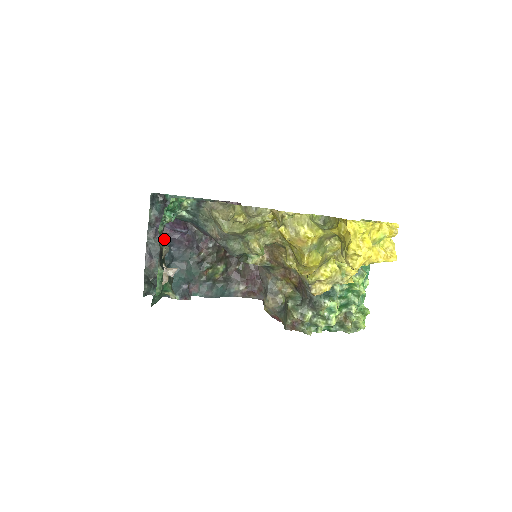
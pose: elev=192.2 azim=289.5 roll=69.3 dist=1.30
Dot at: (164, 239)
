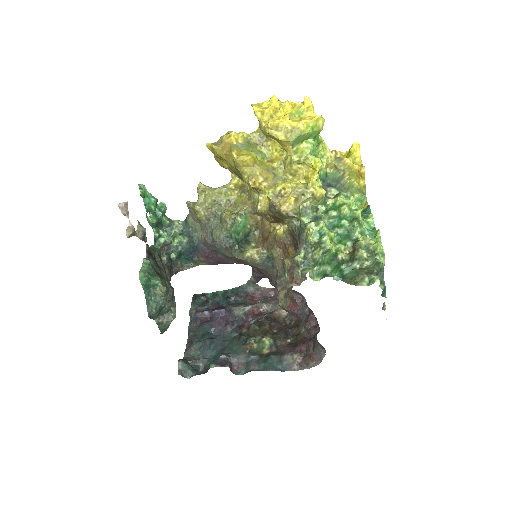
Dot at: (204, 325)
